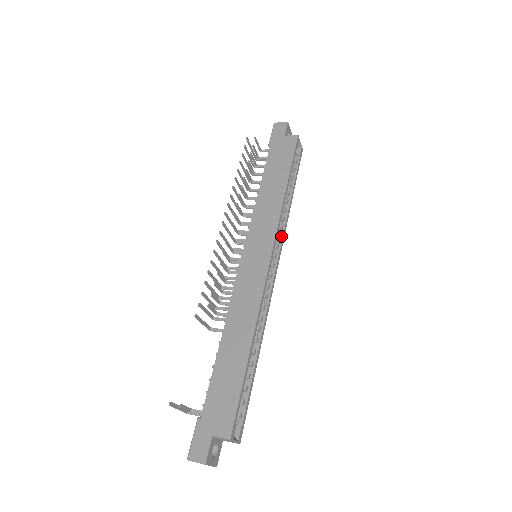
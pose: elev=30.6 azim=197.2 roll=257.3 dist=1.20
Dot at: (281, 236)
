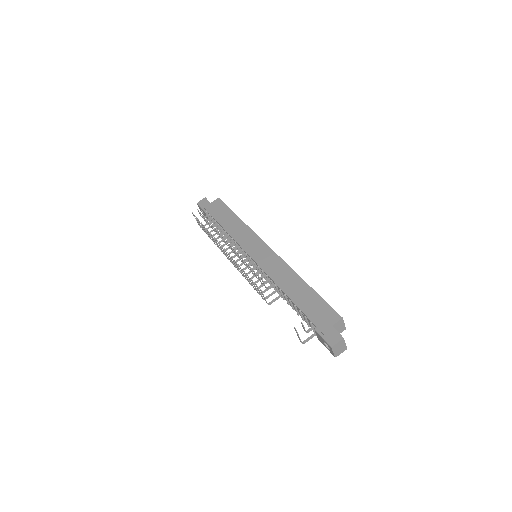
Dot at: occluded
